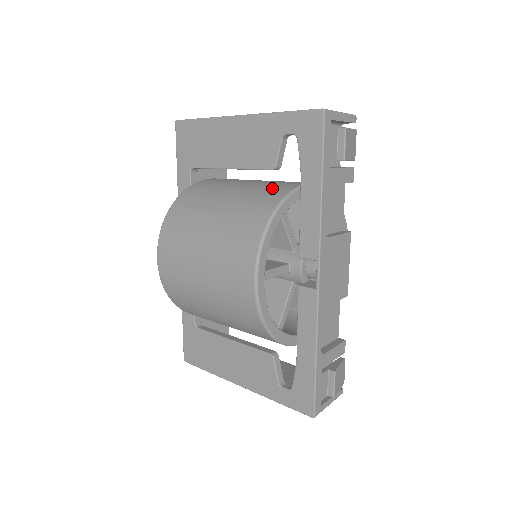
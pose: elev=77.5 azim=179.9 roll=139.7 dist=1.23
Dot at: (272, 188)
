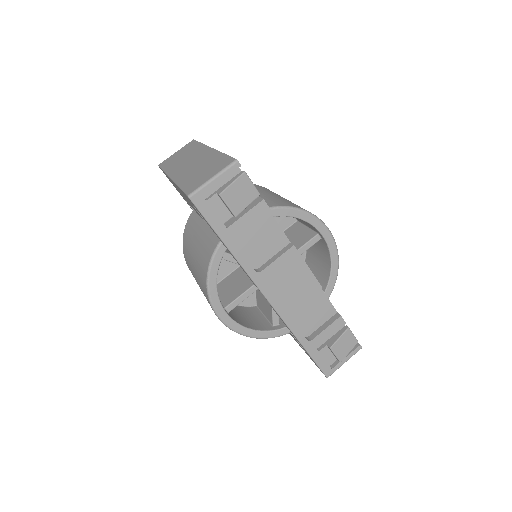
Dot at: (213, 235)
